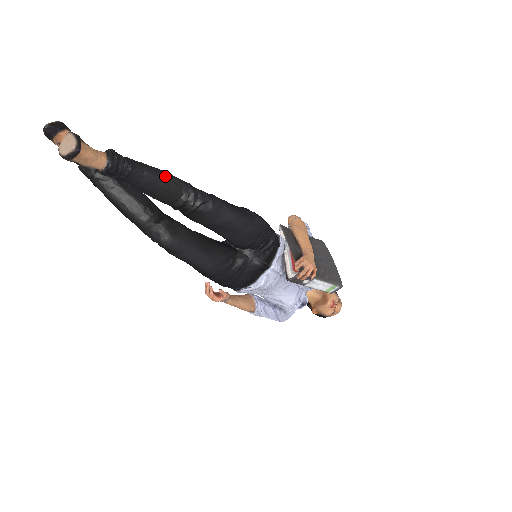
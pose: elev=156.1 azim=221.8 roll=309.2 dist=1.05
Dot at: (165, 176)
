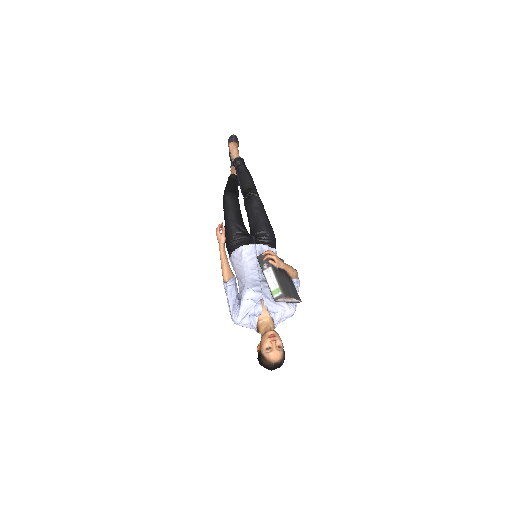
Dot at: (252, 178)
